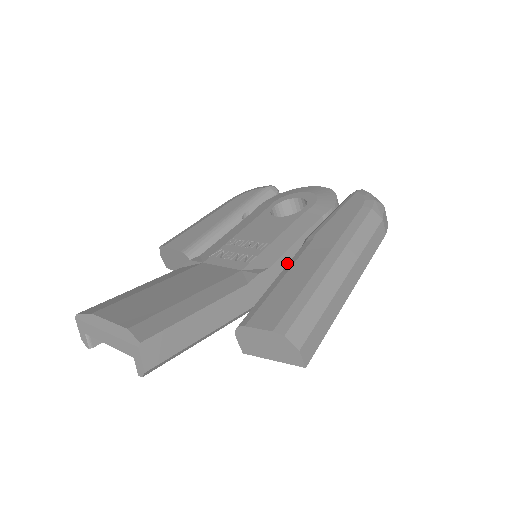
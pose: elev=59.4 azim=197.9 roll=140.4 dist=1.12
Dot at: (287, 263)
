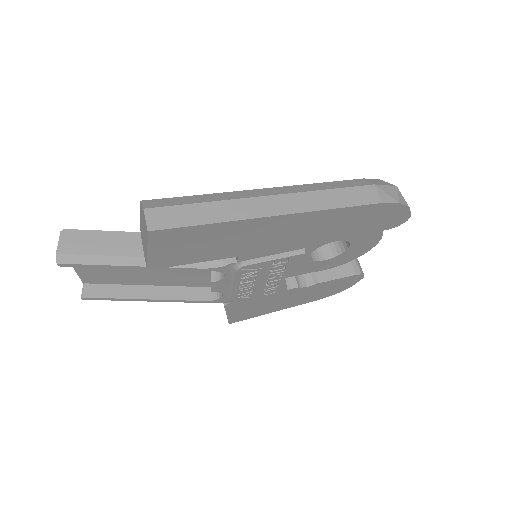
Dot at: occluded
